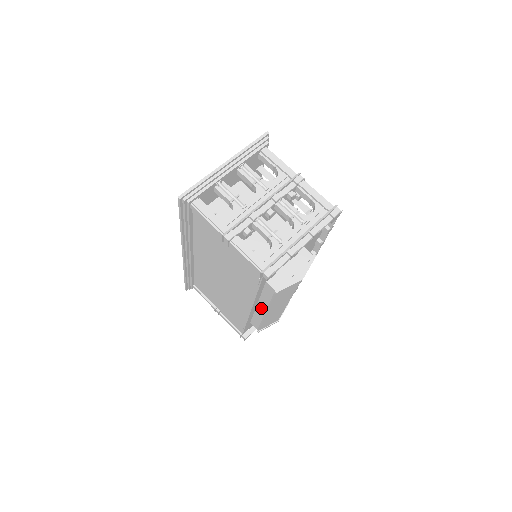
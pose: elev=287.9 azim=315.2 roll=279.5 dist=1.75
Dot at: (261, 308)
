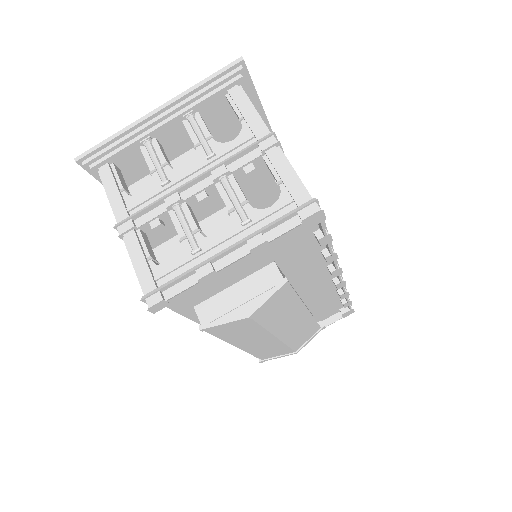
Dot at: occluded
